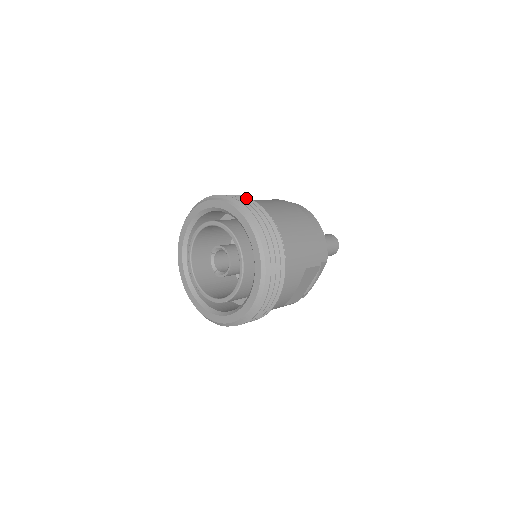
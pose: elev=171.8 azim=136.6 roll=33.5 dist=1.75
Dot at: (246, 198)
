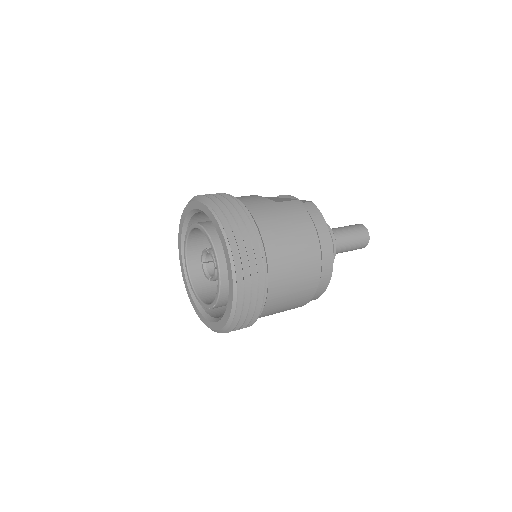
Dot at: (258, 251)
